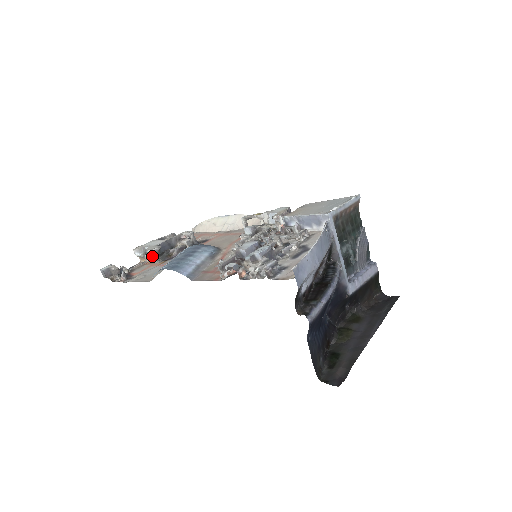
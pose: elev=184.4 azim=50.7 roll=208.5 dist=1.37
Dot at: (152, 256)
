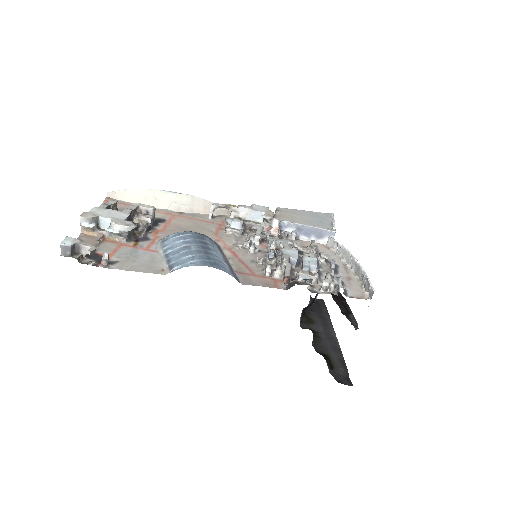
Dot at: (122, 233)
